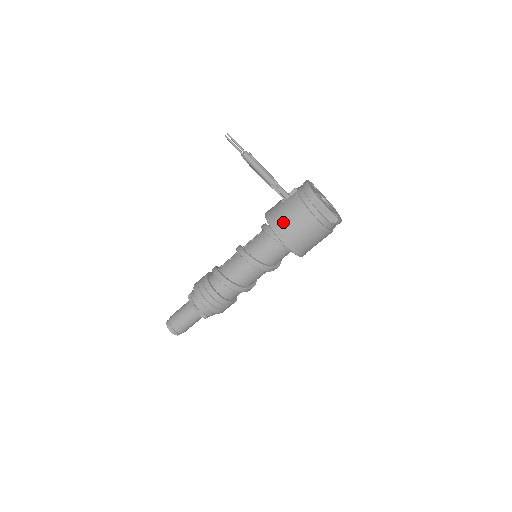
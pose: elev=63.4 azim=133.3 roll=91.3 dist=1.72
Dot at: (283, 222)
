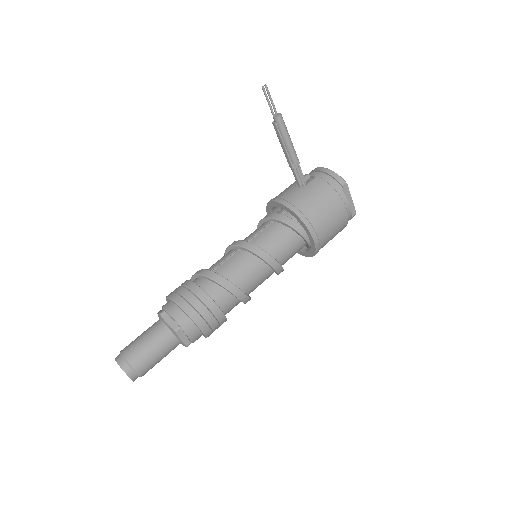
Dot at: (312, 208)
